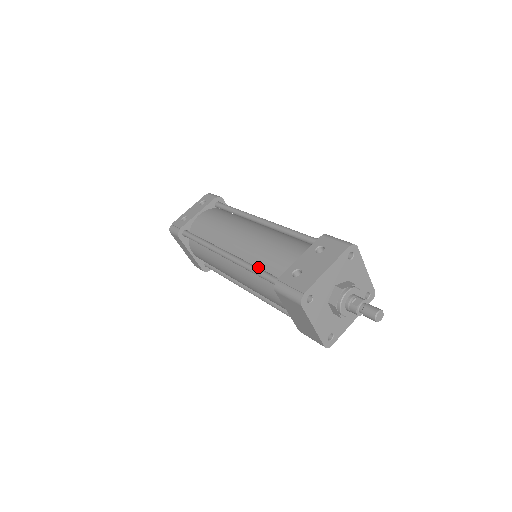
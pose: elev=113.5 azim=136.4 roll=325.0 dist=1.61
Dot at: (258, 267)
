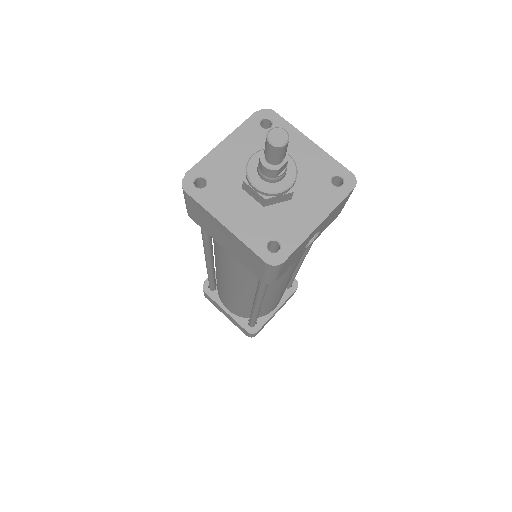
Dot at: occluded
